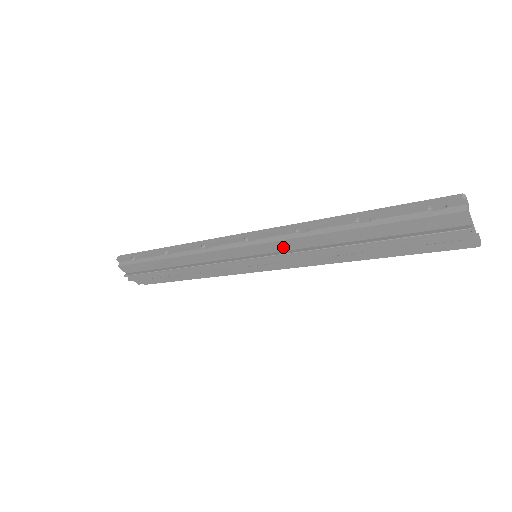
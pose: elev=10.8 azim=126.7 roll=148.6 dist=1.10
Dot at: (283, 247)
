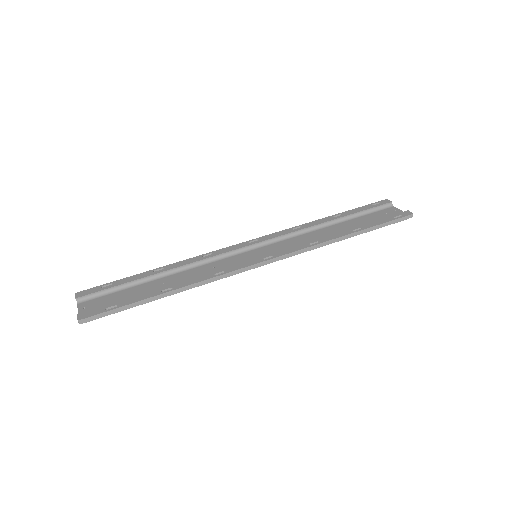
Dot at: occluded
